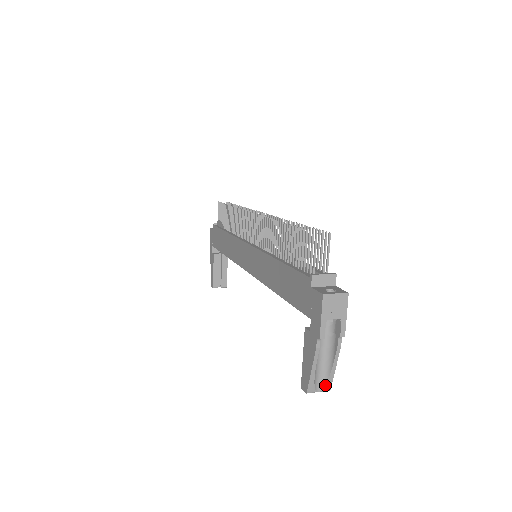
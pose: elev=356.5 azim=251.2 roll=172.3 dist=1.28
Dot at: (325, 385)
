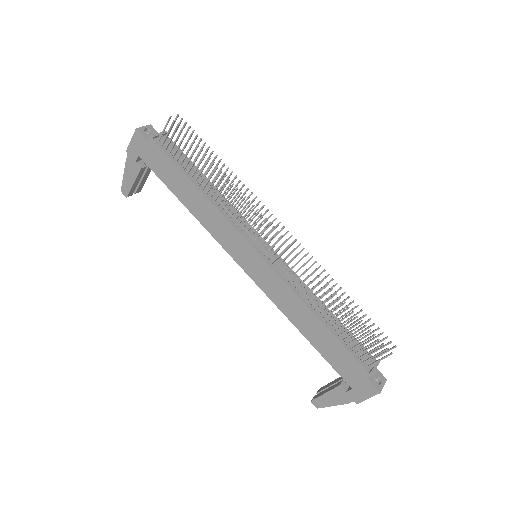
Dot at: occluded
